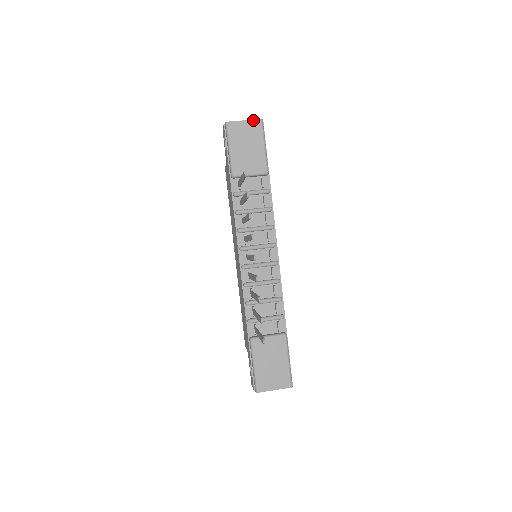
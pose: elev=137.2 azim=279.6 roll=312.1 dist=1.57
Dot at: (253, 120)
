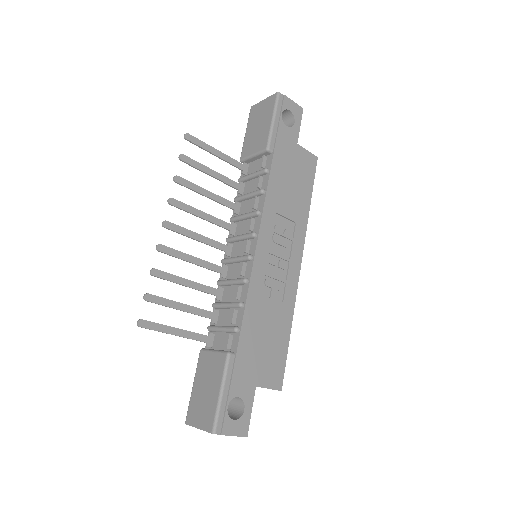
Dot at: (270, 96)
